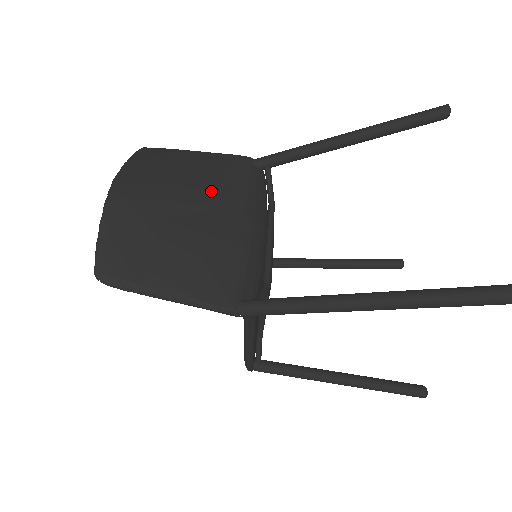
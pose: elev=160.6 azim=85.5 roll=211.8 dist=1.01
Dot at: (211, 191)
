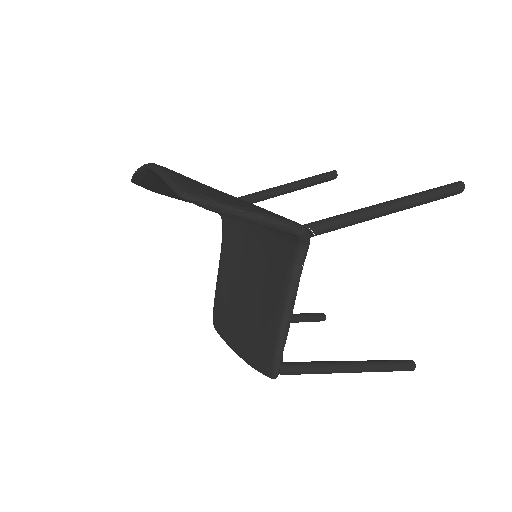
Dot at: occluded
